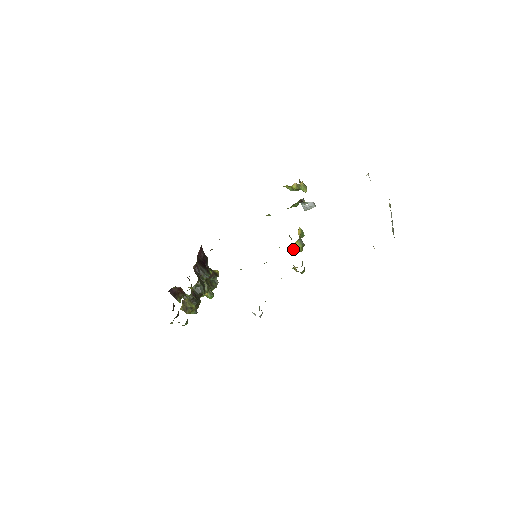
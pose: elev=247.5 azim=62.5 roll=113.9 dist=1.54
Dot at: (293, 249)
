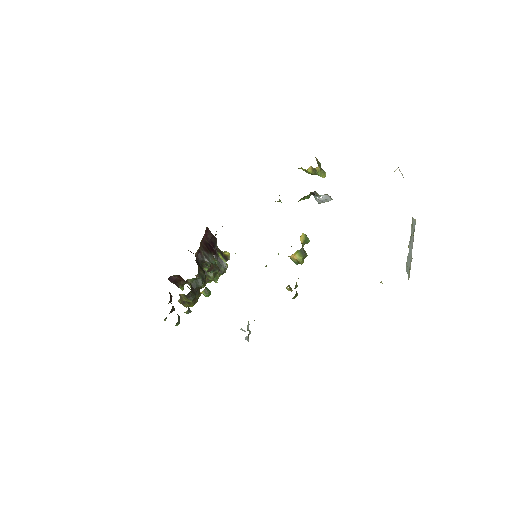
Dot at: (292, 260)
